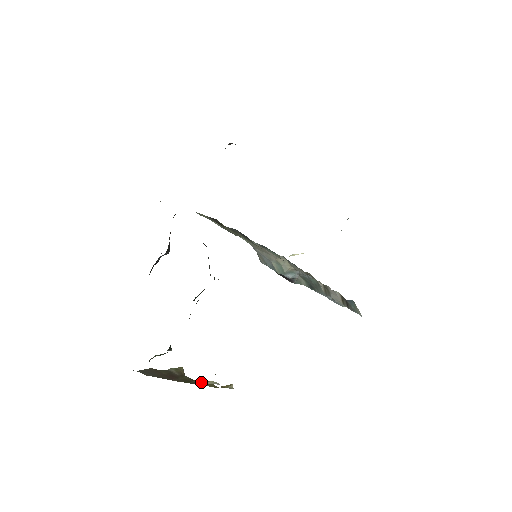
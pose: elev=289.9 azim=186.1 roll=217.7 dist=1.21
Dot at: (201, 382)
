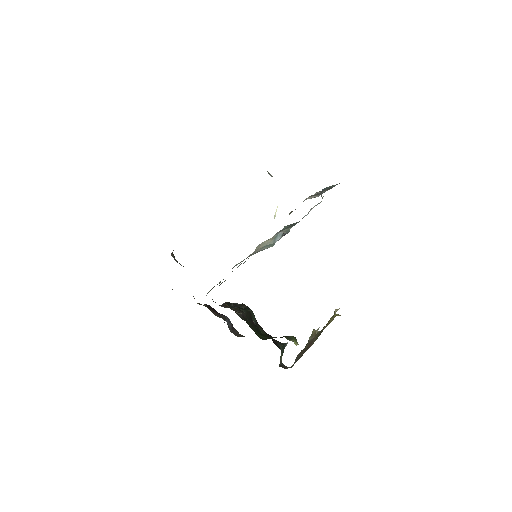
Dot at: occluded
